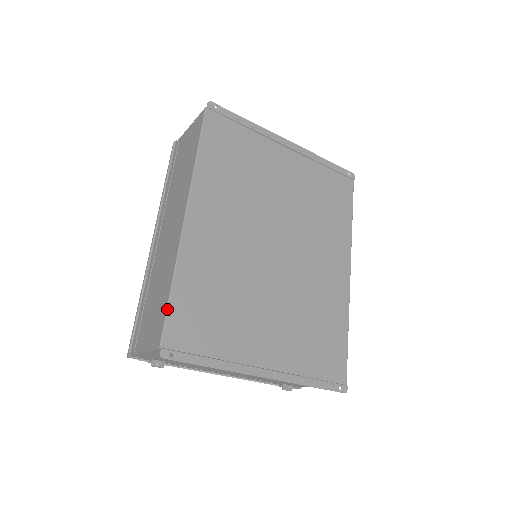
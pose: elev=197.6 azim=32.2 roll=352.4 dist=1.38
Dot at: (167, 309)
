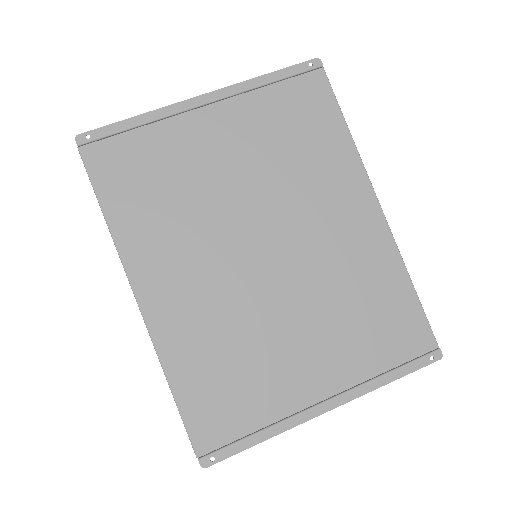
Dot at: occluded
